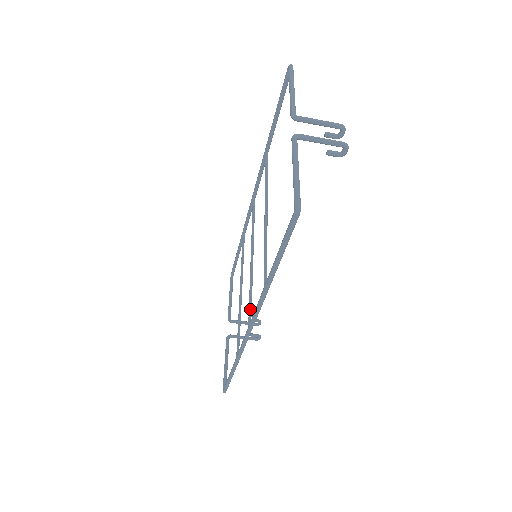
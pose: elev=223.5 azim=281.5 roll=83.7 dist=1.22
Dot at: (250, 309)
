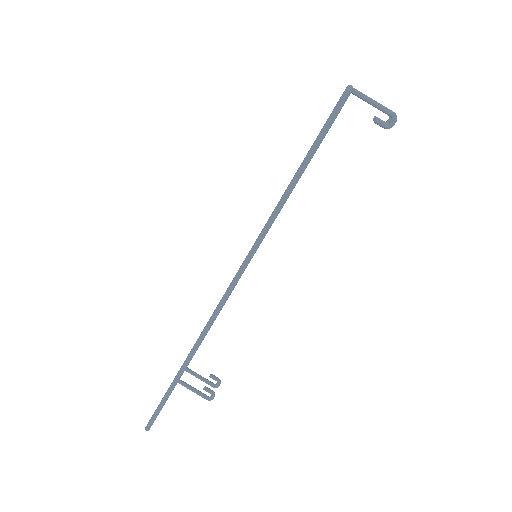
Dot at: occluded
